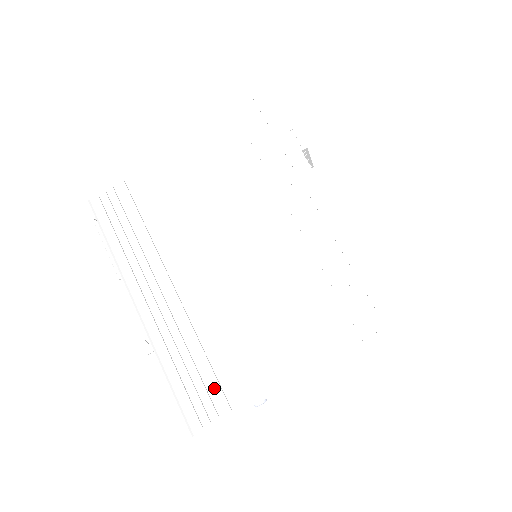
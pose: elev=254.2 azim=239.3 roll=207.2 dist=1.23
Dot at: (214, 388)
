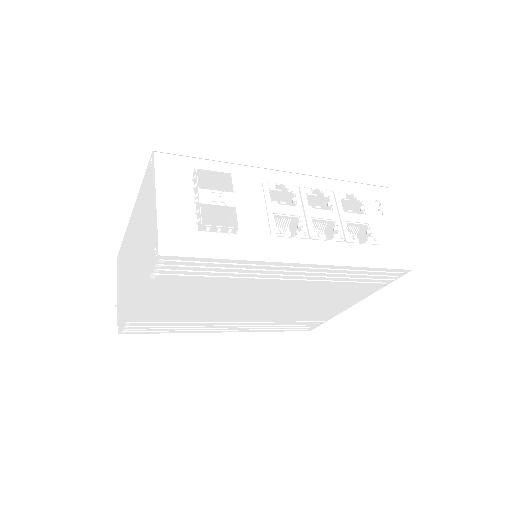
Dot at: occluded
